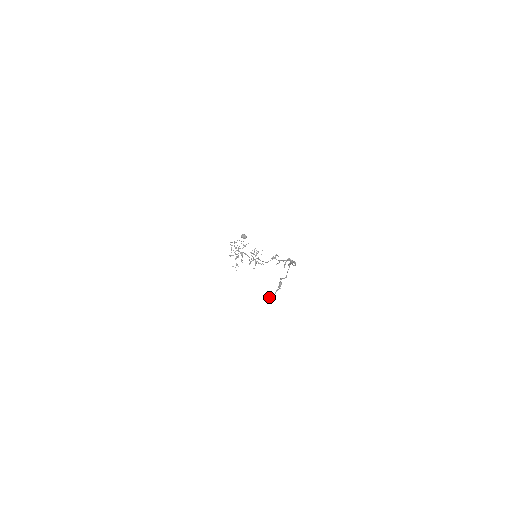
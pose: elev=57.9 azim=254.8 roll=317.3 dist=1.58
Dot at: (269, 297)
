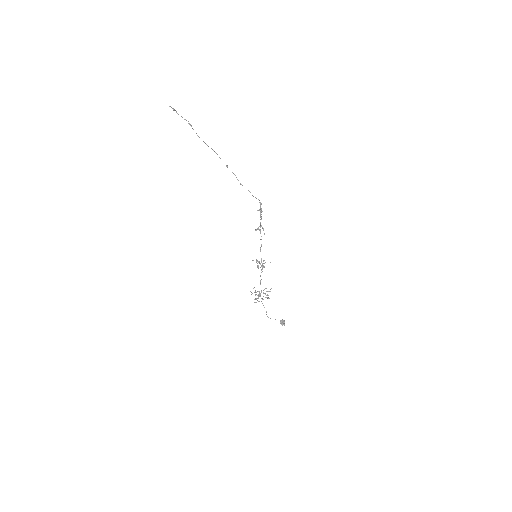
Dot at: (170, 106)
